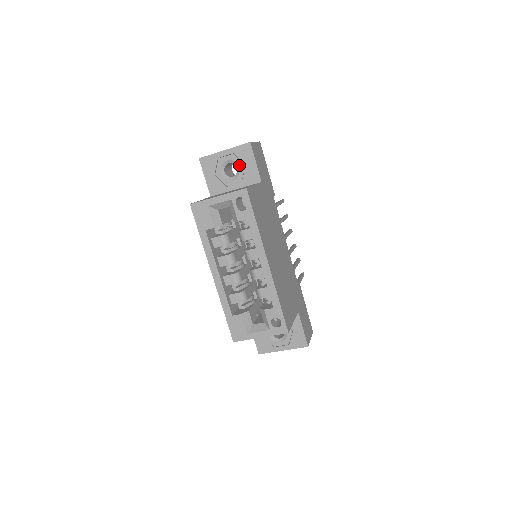
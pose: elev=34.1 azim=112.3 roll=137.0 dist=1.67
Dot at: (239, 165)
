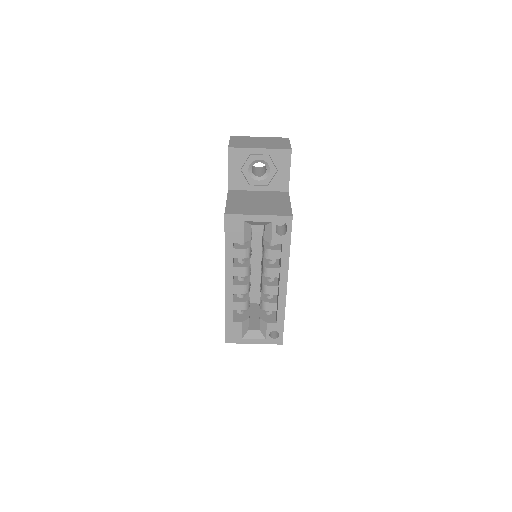
Dot at: (271, 168)
